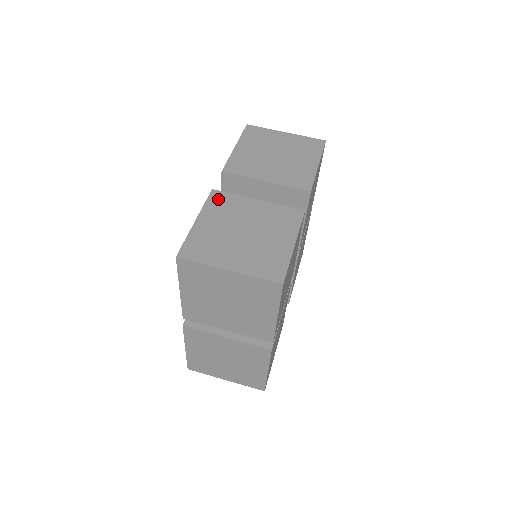
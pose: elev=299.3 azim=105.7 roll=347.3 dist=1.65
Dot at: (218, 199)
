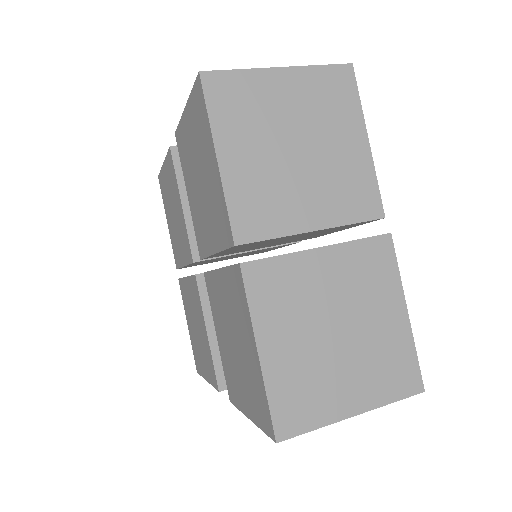
Dot at: occluded
